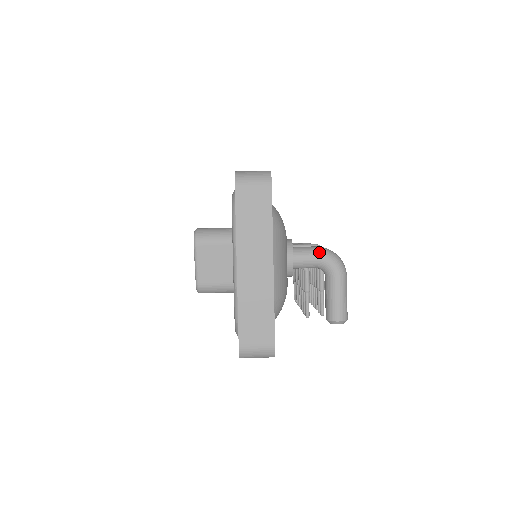
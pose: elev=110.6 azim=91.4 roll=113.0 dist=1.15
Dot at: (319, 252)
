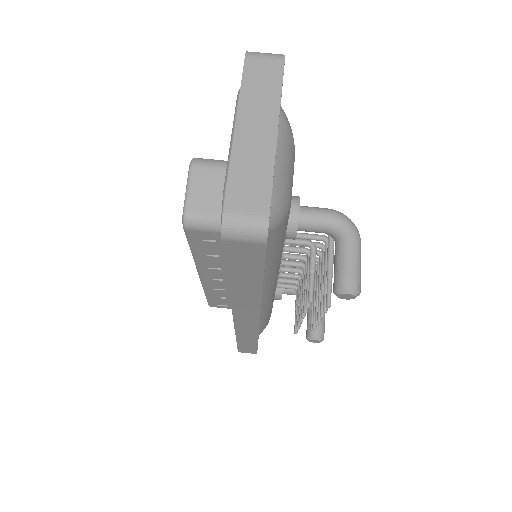
Dot at: (330, 210)
